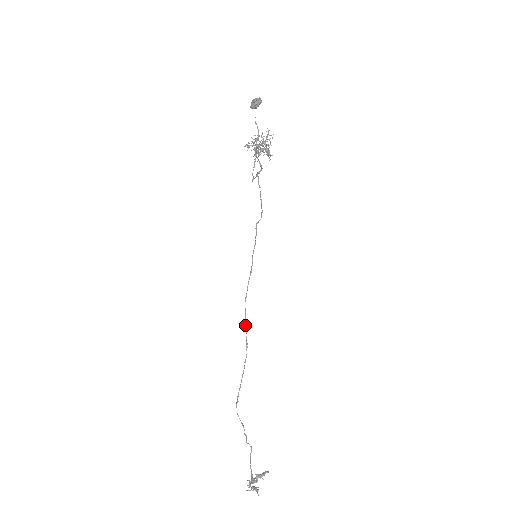
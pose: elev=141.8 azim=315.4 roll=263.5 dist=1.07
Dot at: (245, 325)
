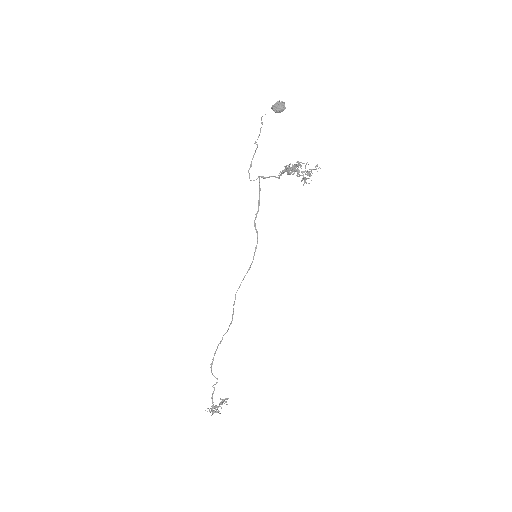
Dot at: occluded
